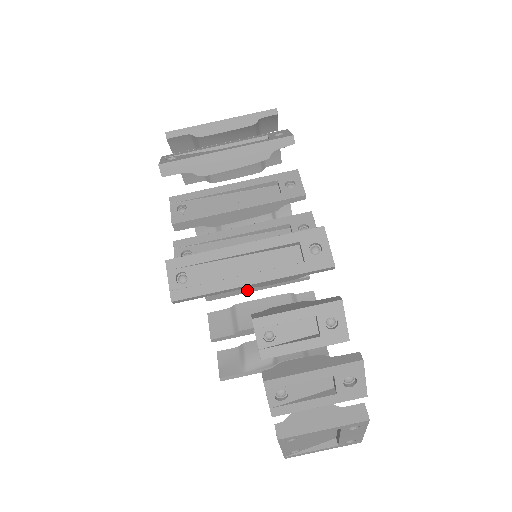
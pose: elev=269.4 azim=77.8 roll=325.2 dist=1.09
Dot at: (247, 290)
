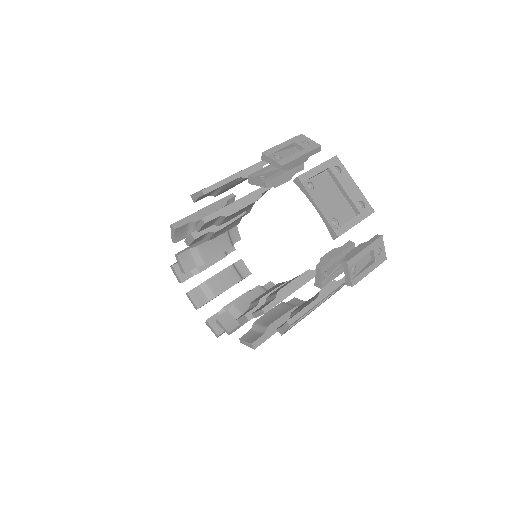
Dot at: occluded
